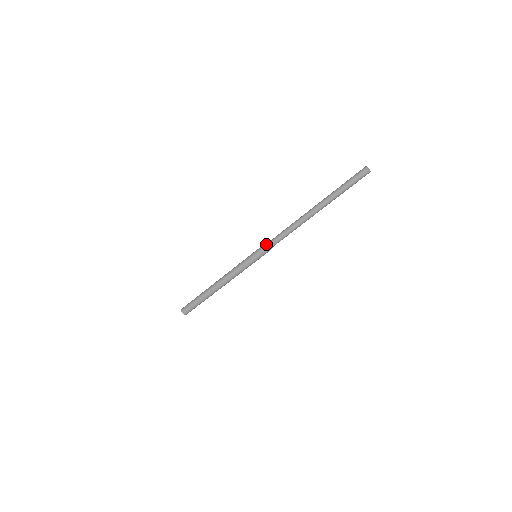
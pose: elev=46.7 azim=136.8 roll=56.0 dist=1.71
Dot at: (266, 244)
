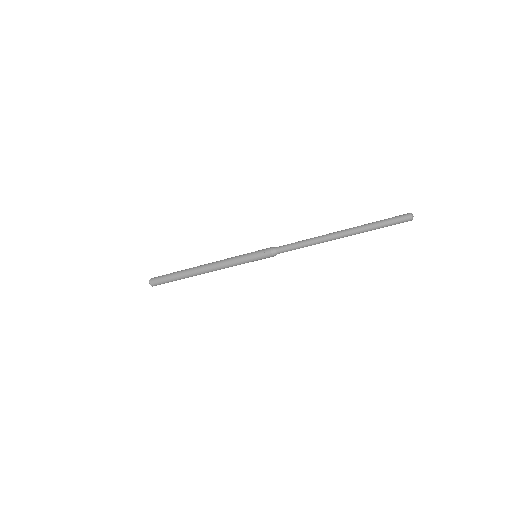
Dot at: (273, 253)
